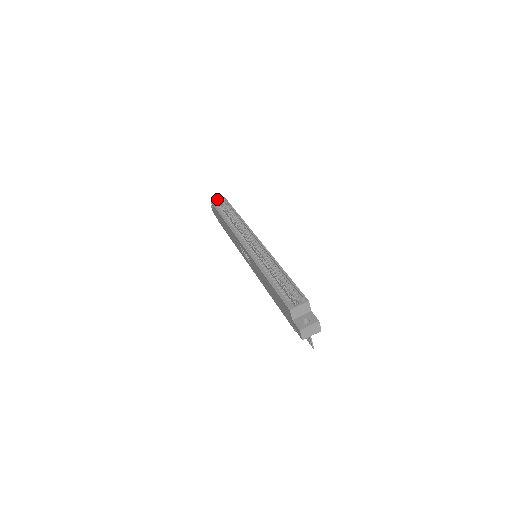
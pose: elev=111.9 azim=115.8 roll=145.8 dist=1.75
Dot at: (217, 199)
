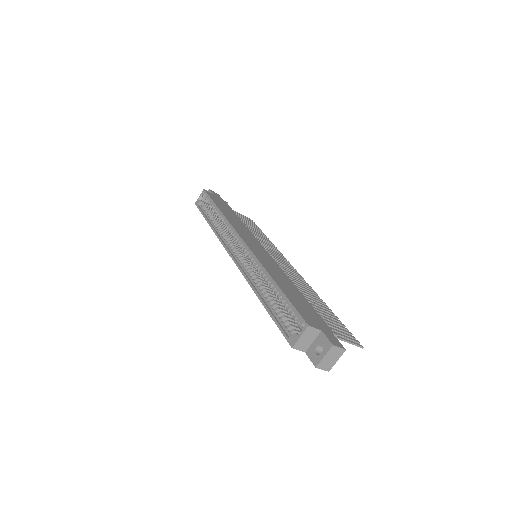
Dot at: occluded
